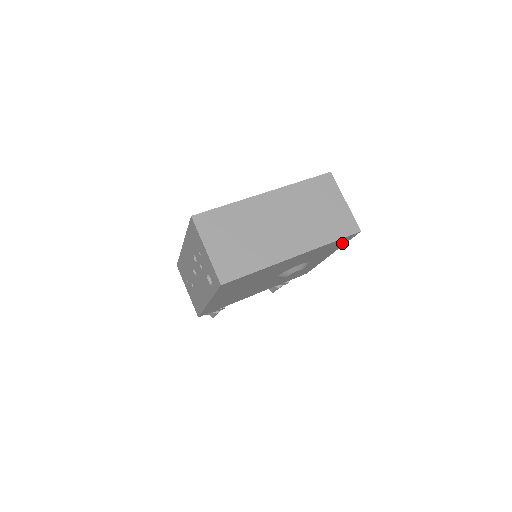
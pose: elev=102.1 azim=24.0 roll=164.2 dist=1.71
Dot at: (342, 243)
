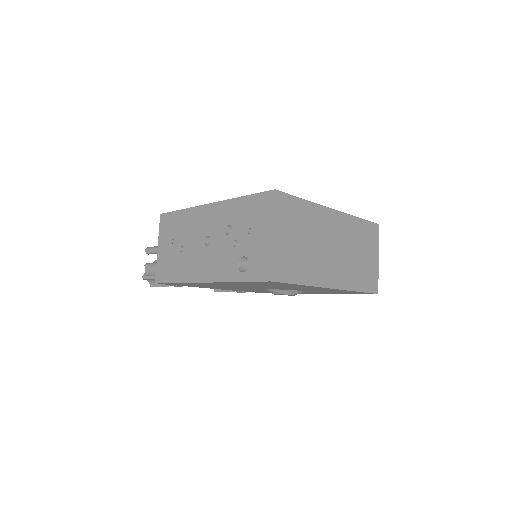
Dot at: (348, 293)
